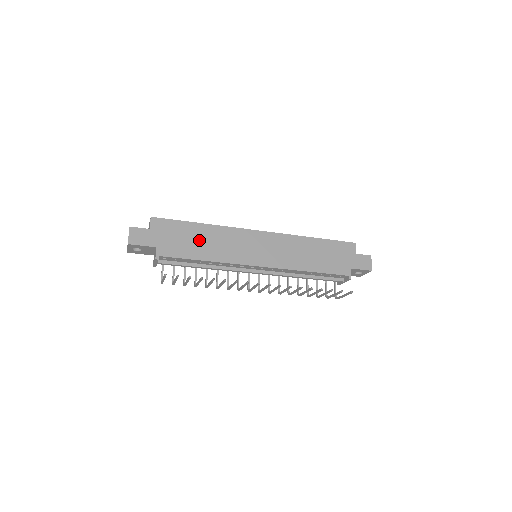
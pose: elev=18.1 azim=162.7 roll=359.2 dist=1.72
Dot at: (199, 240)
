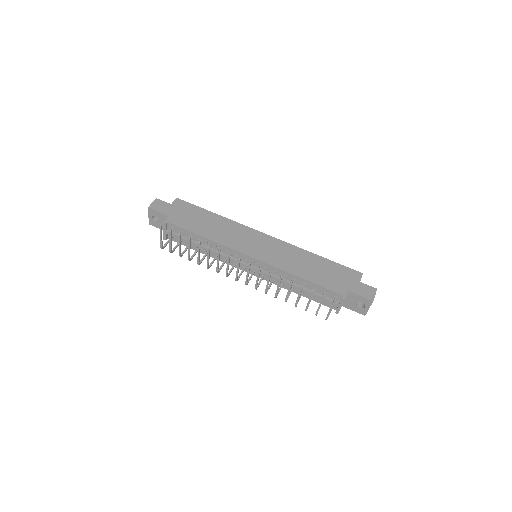
Dot at: (207, 223)
